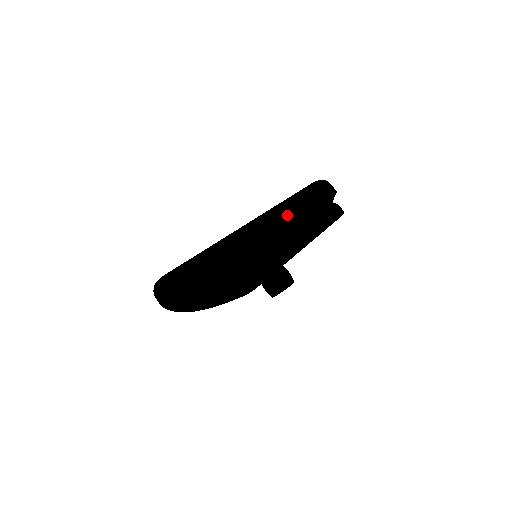
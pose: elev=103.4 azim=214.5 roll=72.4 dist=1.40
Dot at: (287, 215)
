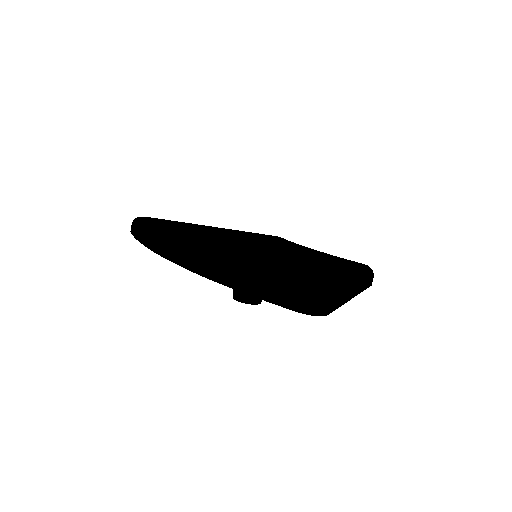
Dot at: (364, 288)
